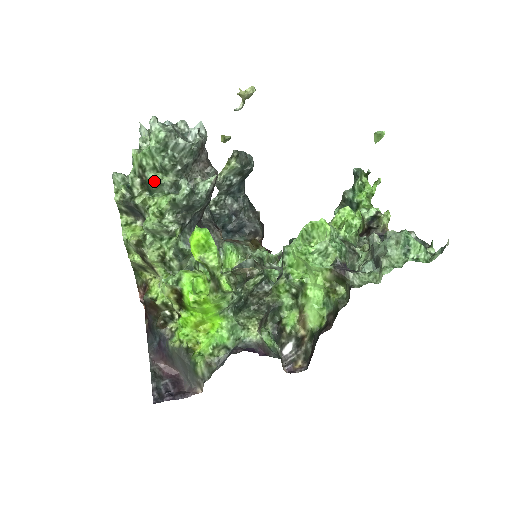
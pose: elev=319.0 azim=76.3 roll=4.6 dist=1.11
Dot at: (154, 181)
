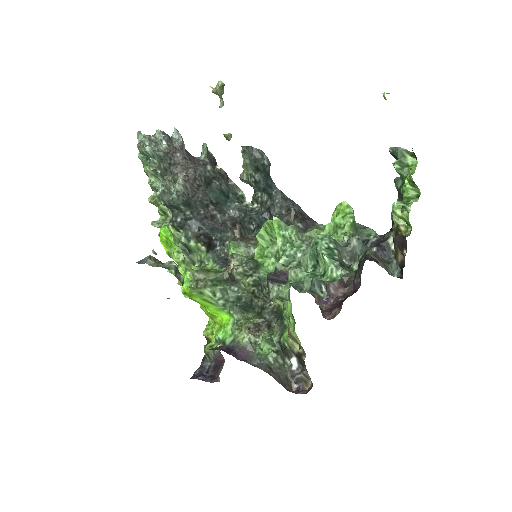
Dot at: (150, 185)
